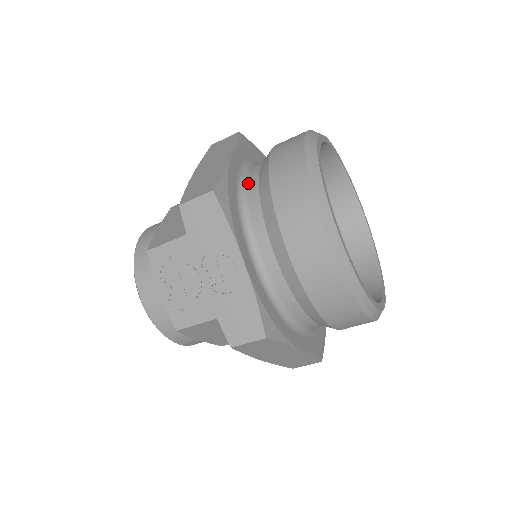
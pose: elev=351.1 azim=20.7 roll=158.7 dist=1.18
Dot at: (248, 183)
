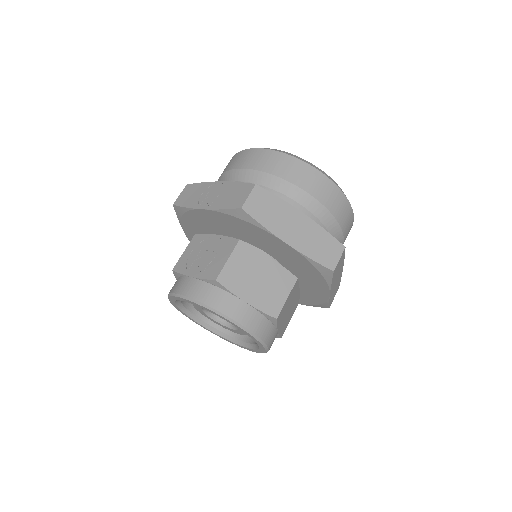
Dot at: occluded
